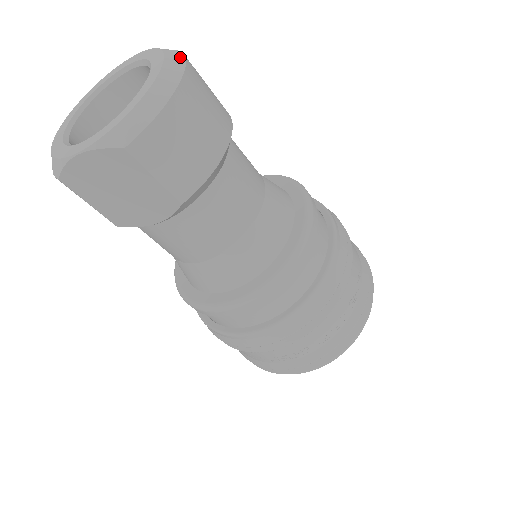
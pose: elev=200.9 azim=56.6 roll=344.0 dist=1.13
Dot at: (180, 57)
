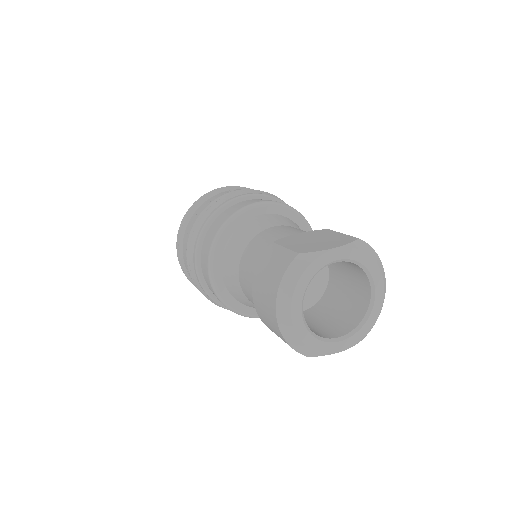
Dot at: (381, 263)
